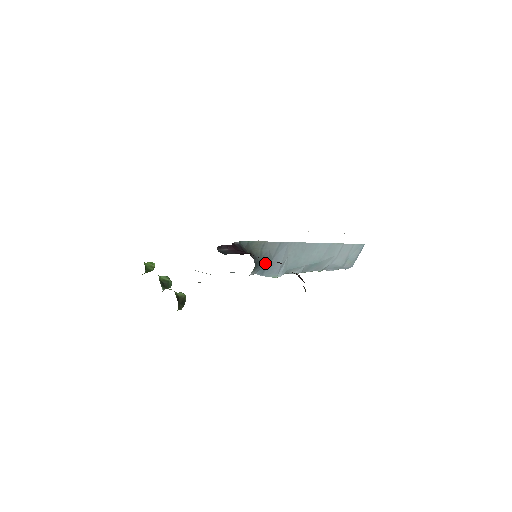
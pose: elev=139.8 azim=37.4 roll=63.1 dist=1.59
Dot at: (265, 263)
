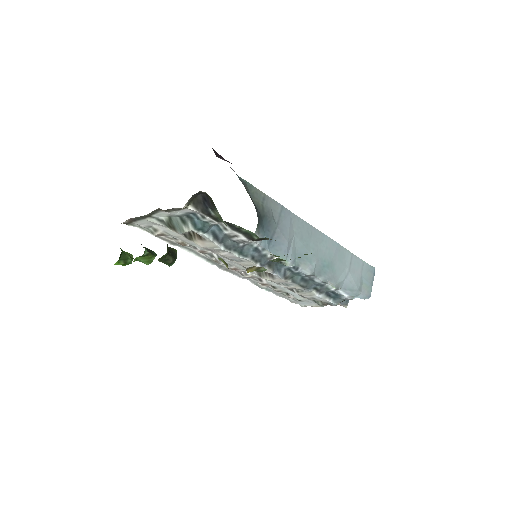
Dot at: (269, 229)
